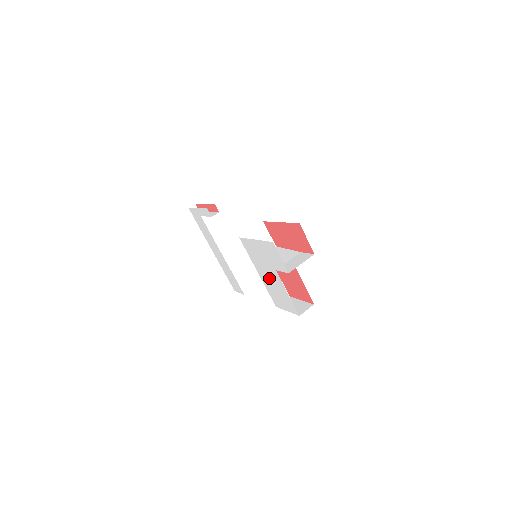
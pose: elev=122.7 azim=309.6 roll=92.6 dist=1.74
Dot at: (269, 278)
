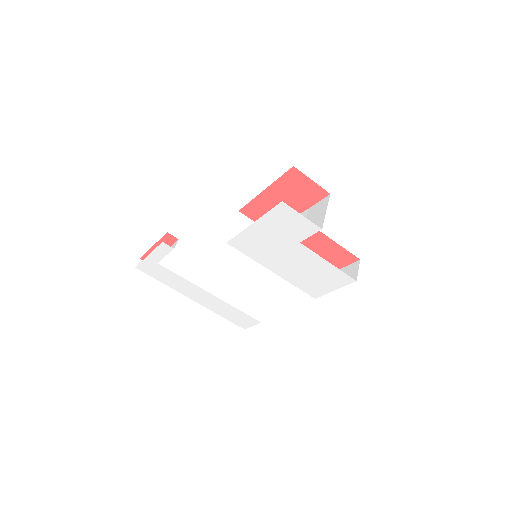
Dot at: (292, 264)
